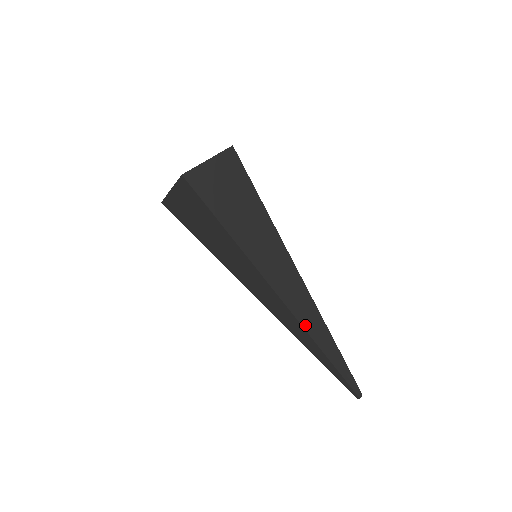
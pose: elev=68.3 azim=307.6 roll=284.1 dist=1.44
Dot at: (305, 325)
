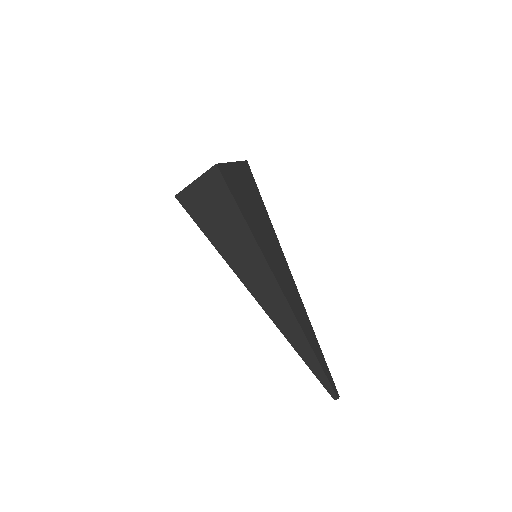
Dot at: (299, 320)
